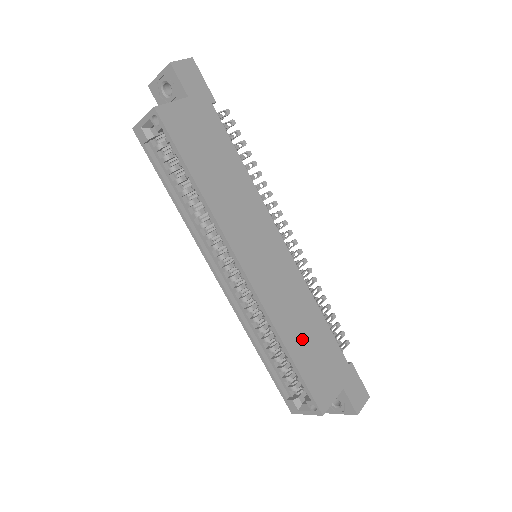
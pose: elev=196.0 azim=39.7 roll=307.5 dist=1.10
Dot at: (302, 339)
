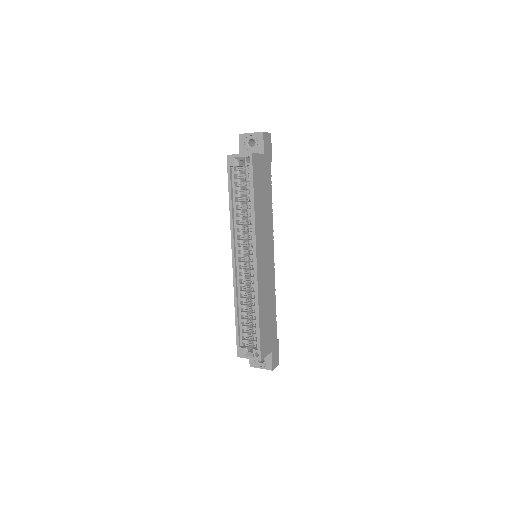
Dot at: (265, 313)
